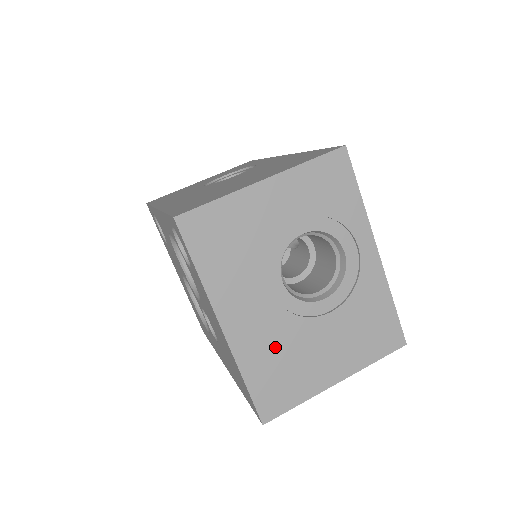
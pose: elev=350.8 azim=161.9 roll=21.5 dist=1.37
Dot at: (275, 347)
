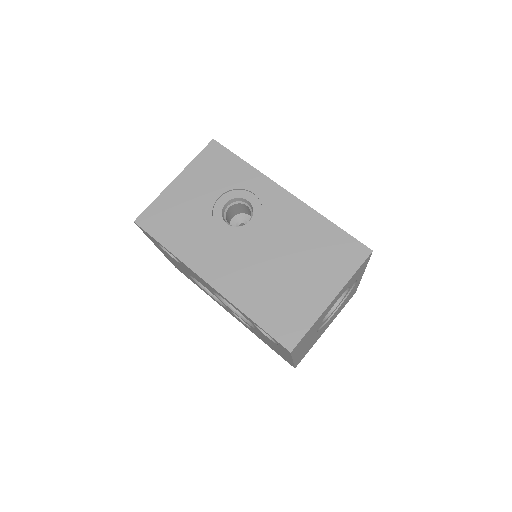
Dot at: occluded
